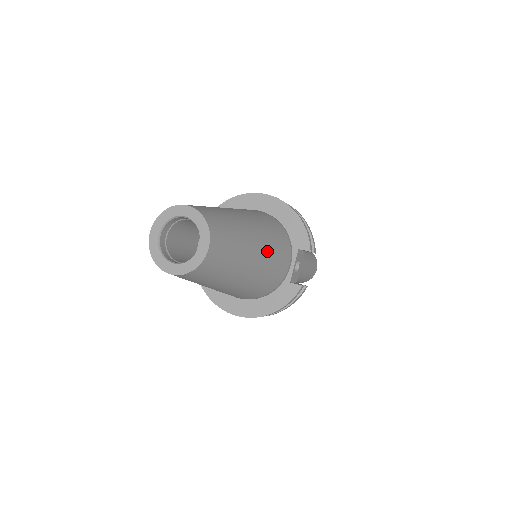
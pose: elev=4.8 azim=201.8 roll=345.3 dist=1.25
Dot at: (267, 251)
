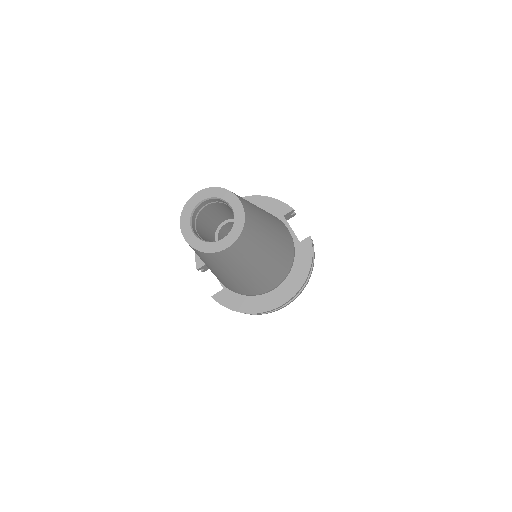
Dot at: occluded
